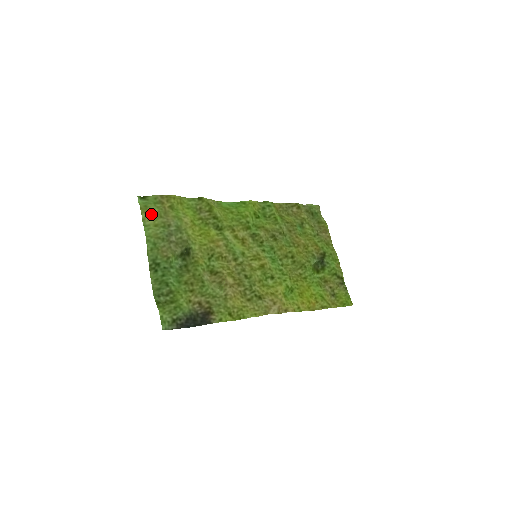
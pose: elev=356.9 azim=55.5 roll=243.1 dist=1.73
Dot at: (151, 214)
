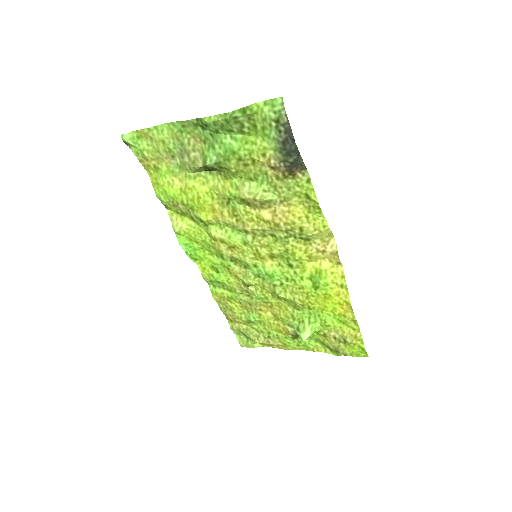
Dot at: (150, 140)
